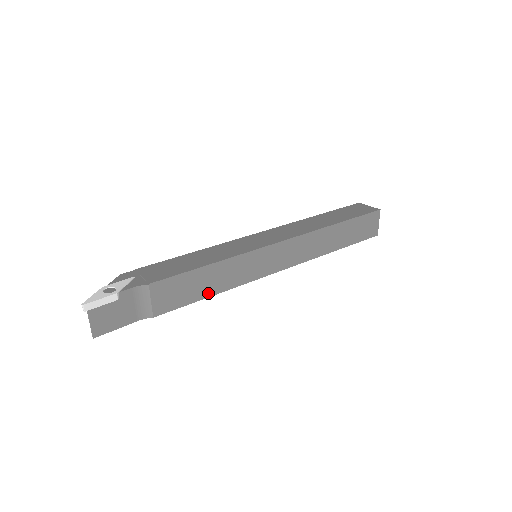
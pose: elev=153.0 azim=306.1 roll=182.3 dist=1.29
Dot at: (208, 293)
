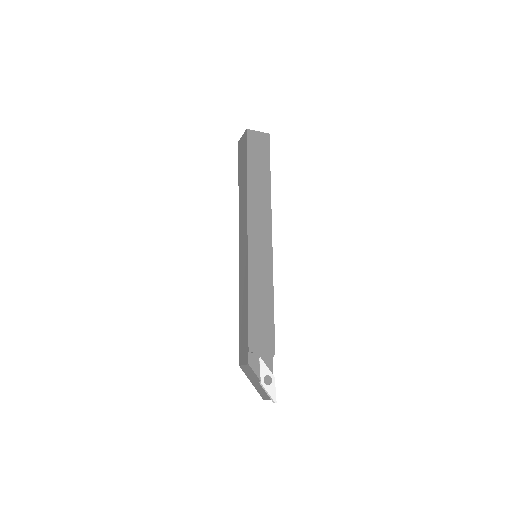
Dot at: occluded
